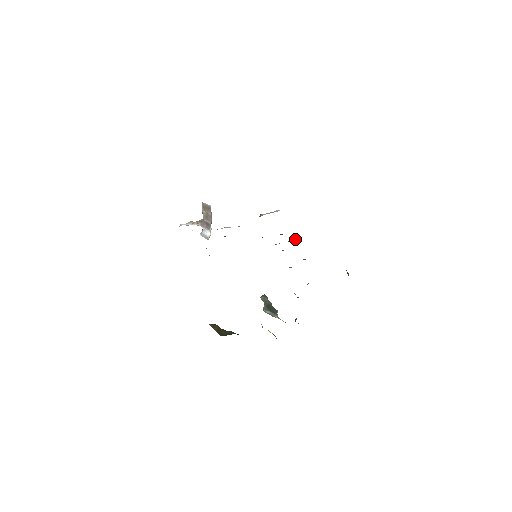
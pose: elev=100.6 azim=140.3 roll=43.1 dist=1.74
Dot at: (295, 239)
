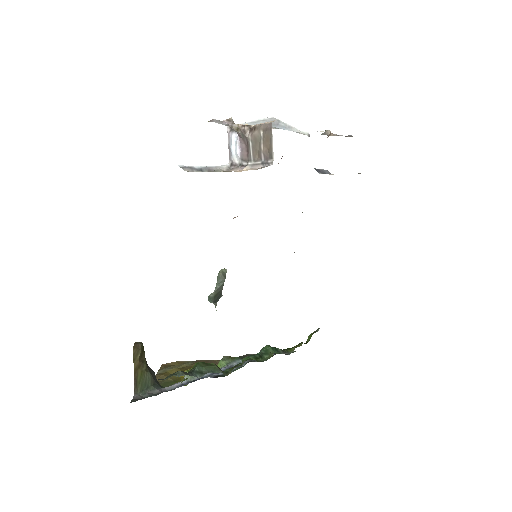
Dot at: occluded
